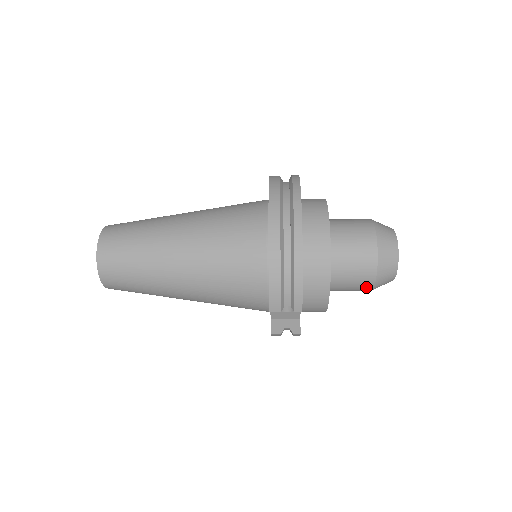
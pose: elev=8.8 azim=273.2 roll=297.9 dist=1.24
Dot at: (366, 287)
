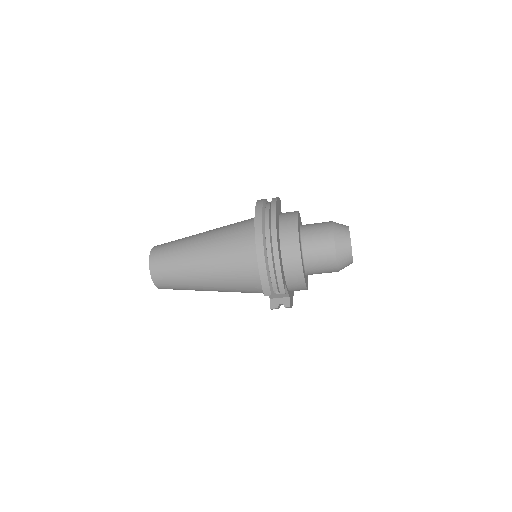
Dot at: (332, 270)
